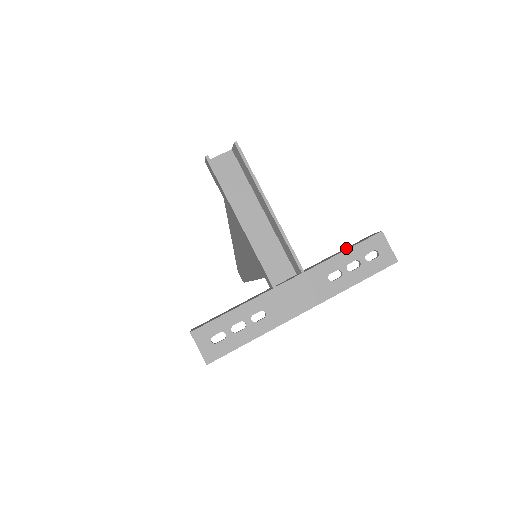
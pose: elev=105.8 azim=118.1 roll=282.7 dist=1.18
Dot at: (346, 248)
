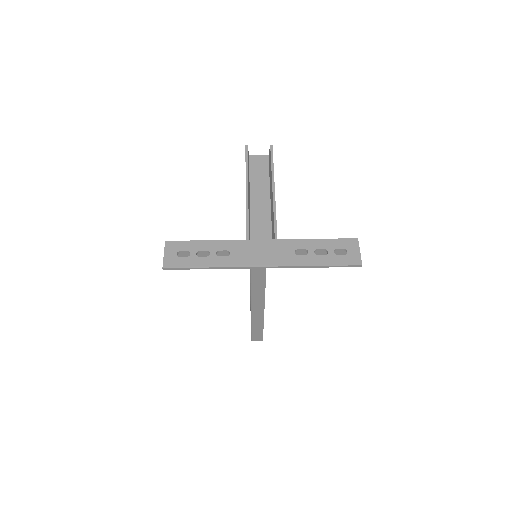
Dot at: occluded
